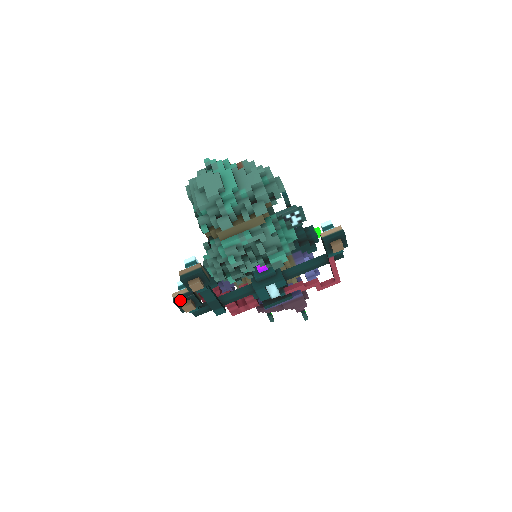
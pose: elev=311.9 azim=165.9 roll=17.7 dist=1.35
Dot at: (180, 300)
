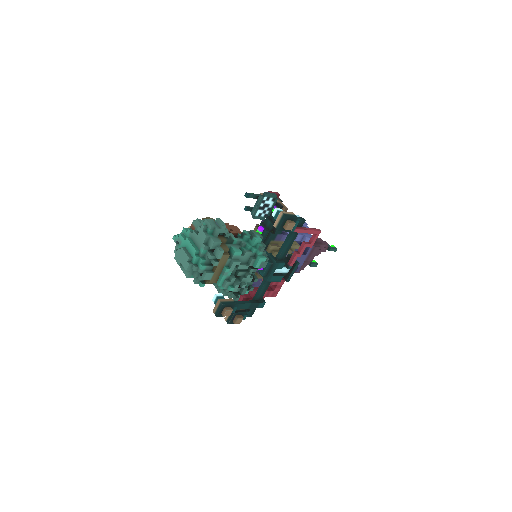
Dot at: (230, 321)
